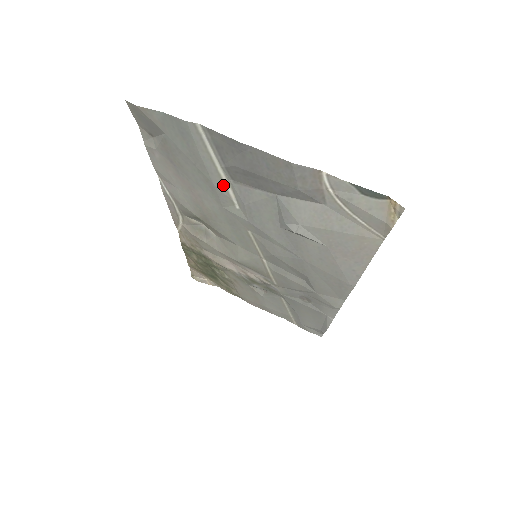
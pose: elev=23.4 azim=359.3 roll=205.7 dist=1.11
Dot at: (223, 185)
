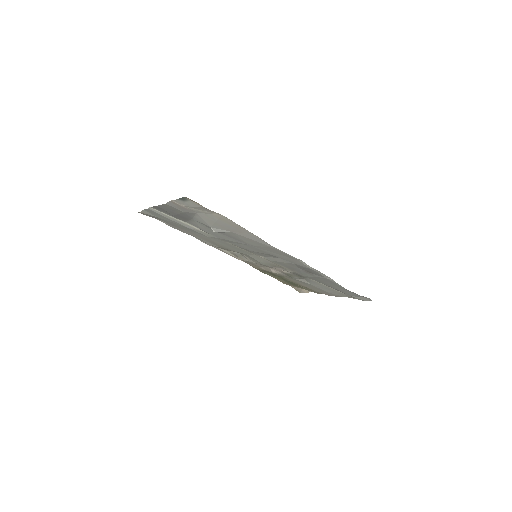
Dot at: (189, 226)
